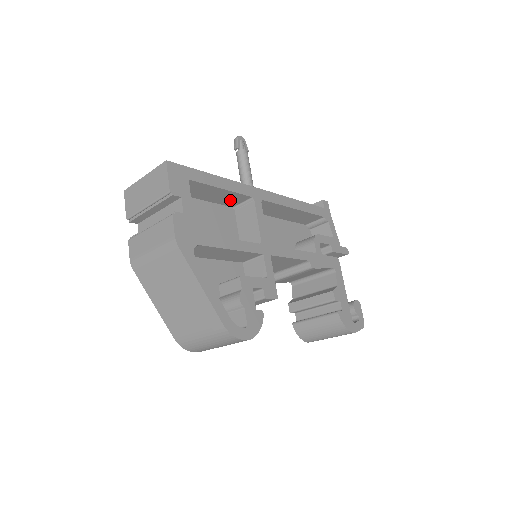
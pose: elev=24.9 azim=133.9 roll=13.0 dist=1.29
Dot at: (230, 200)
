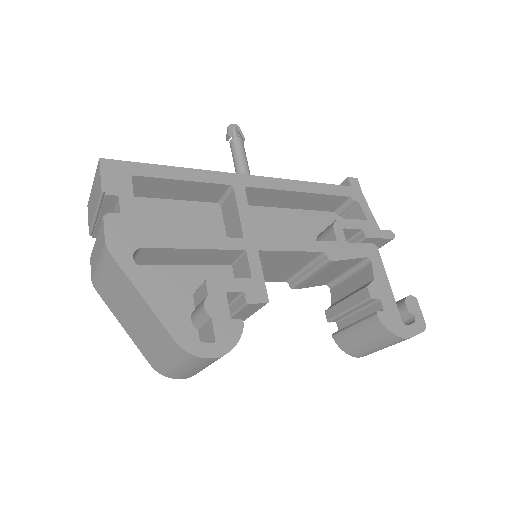
Dot at: (206, 194)
